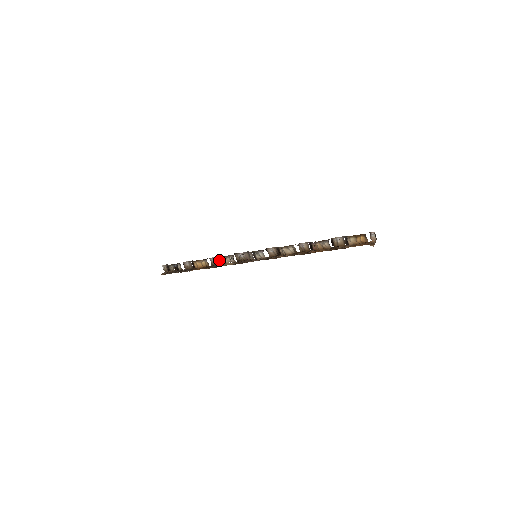
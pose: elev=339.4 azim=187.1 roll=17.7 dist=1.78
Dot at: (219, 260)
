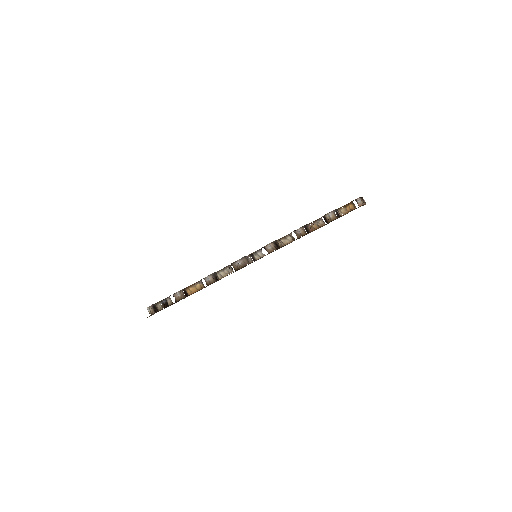
Dot at: (215, 277)
